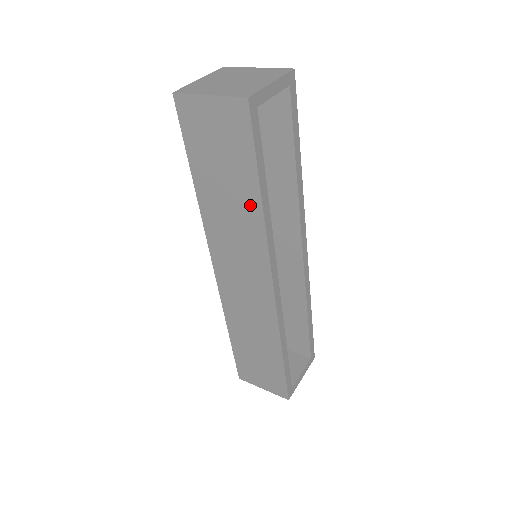
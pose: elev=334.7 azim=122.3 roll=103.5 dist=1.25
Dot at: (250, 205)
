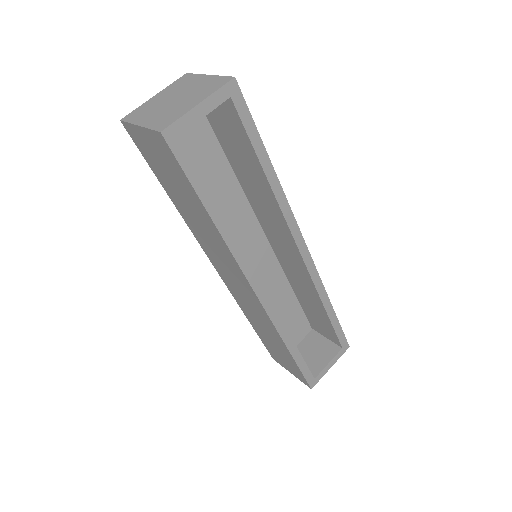
Dot at: (208, 224)
